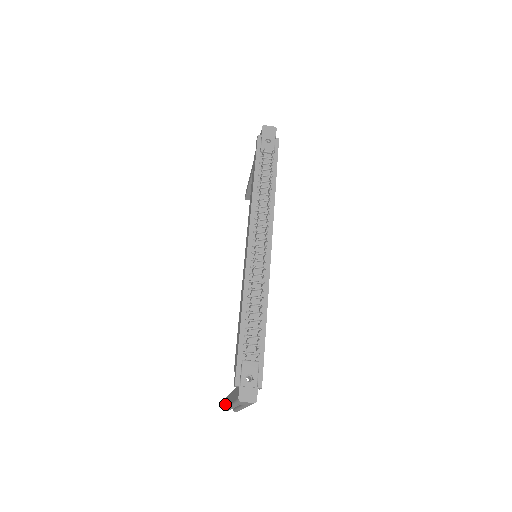
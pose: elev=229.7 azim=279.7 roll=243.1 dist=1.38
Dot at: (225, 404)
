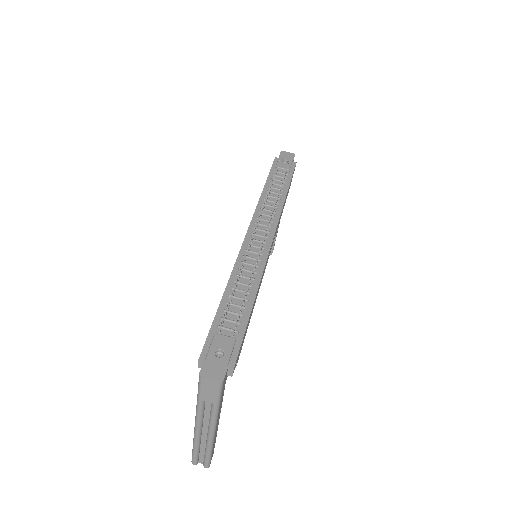
Dot at: occluded
